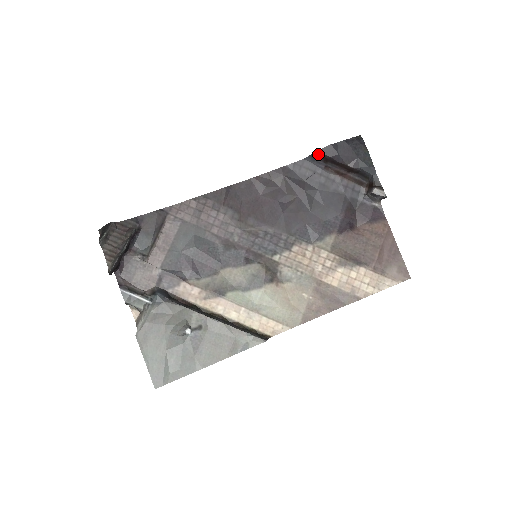
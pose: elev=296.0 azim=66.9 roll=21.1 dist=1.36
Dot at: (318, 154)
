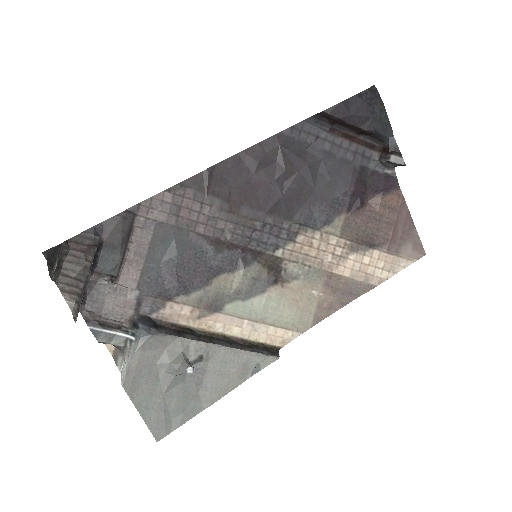
Dot at: (323, 114)
